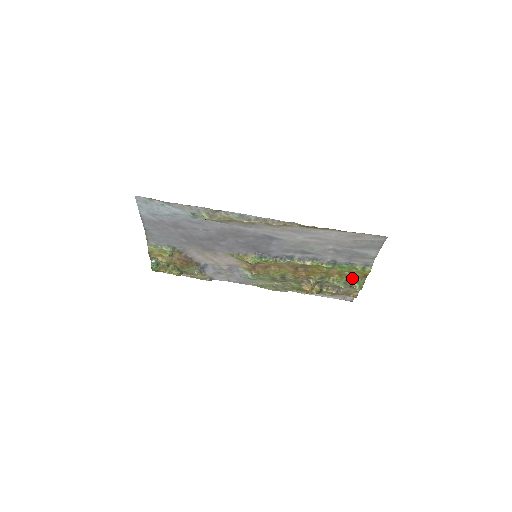
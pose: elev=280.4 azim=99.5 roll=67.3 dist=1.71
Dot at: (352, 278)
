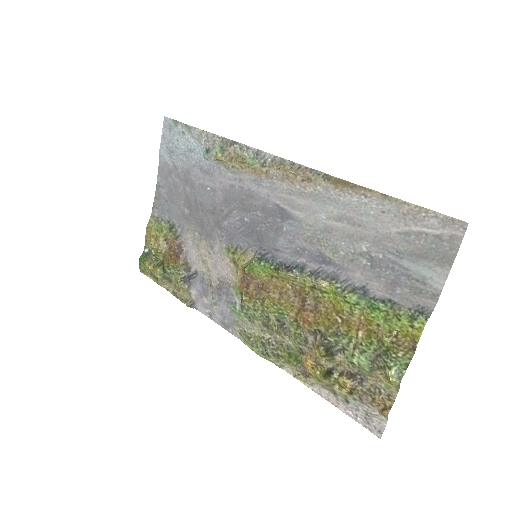
Dot at: (388, 346)
